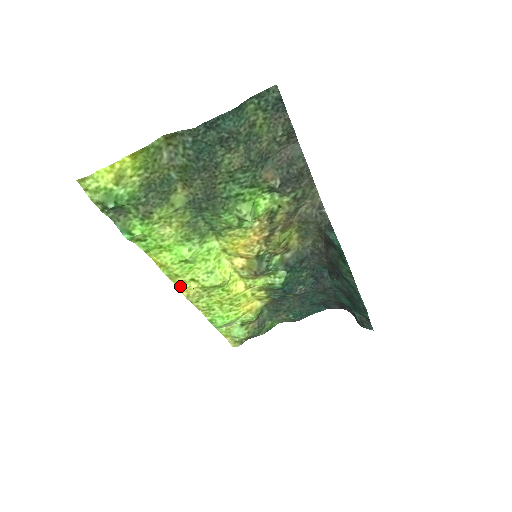
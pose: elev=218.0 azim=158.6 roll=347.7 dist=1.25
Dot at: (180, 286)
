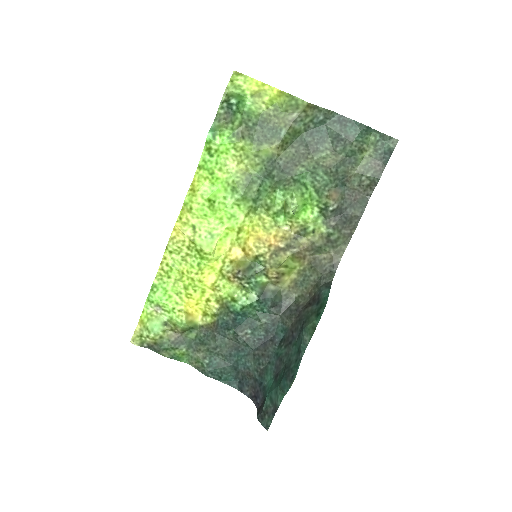
Dot at: (180, 222)
